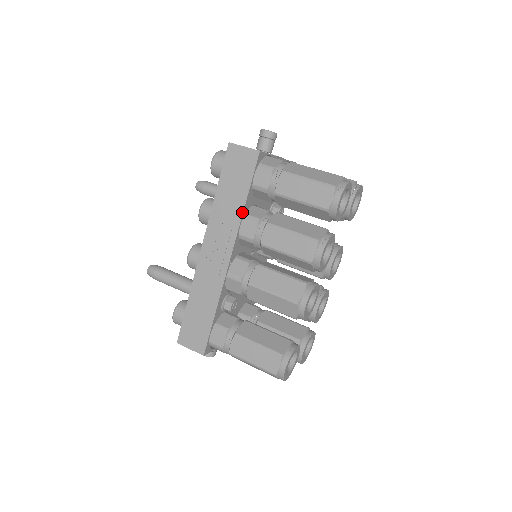
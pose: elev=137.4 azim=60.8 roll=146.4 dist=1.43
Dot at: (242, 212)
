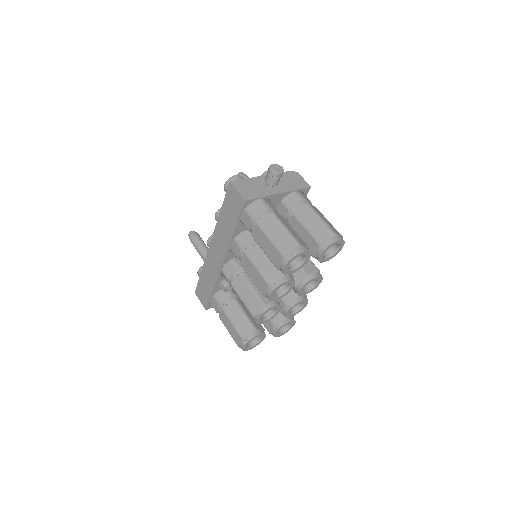
Dot at: (231, 237)
